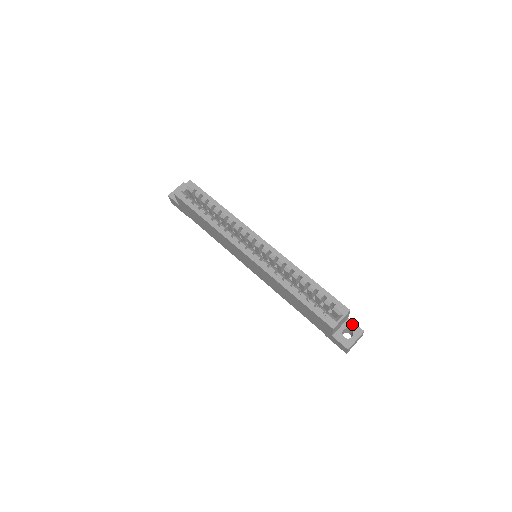
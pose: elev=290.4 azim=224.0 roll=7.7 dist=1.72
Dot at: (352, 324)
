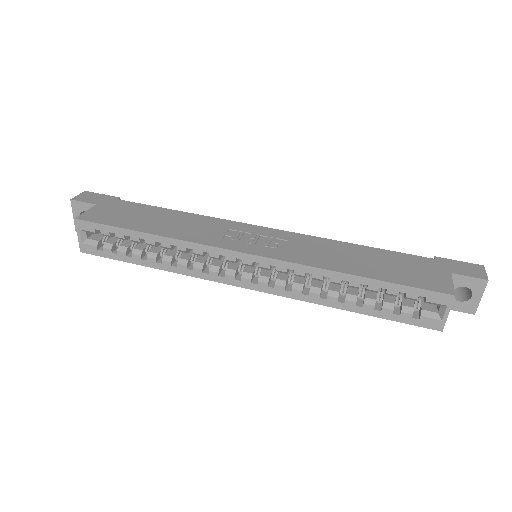
Dot at: (462, 279)
